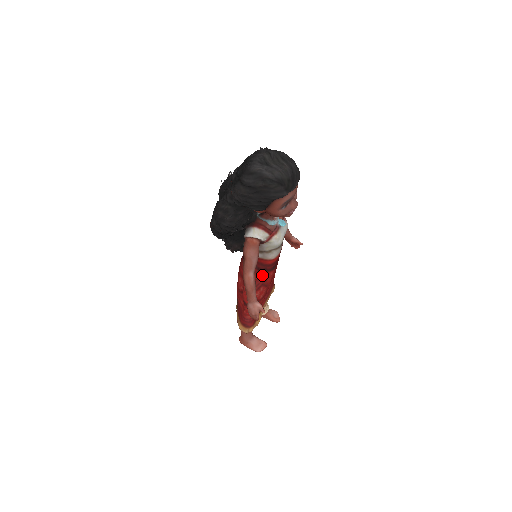
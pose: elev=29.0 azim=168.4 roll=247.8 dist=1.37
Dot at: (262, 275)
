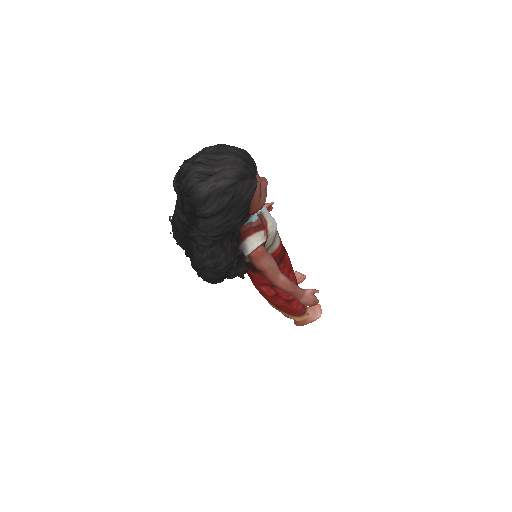
Dot at: (282, 266)
